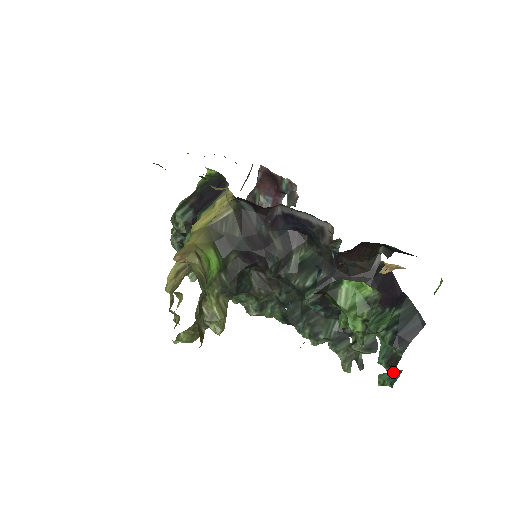
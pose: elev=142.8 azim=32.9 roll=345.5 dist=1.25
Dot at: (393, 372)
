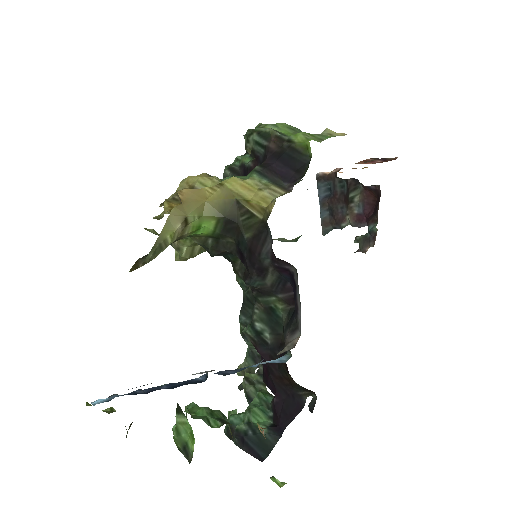
Dot at: (225, 434)
